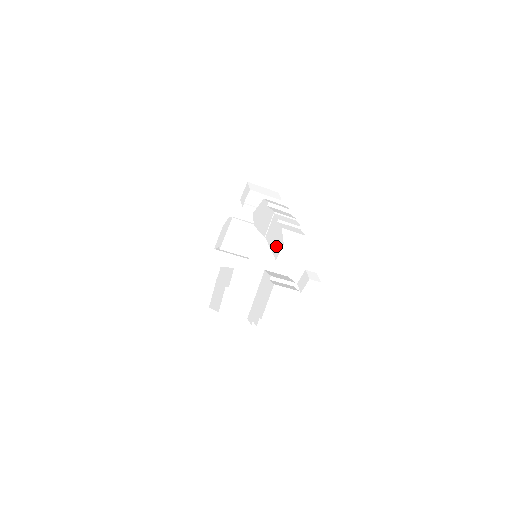
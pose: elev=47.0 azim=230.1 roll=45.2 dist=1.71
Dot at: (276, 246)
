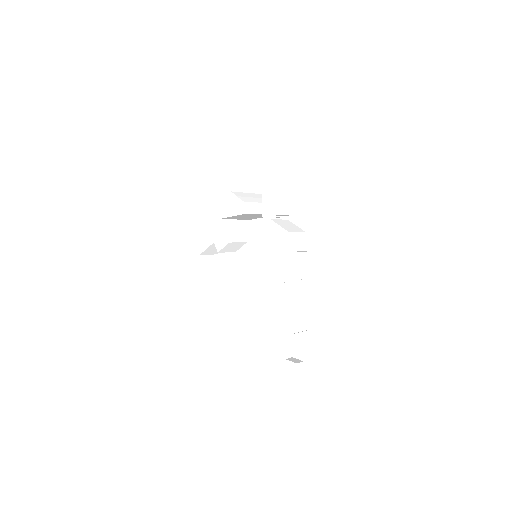
Dot at: (282, 321)
